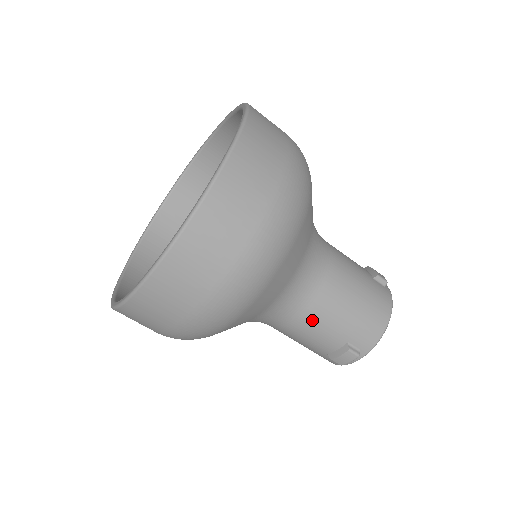
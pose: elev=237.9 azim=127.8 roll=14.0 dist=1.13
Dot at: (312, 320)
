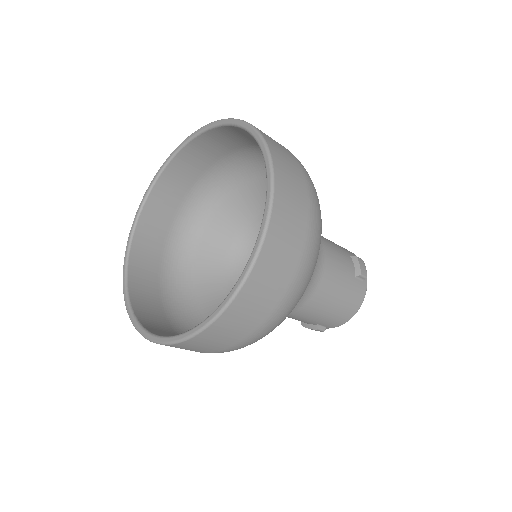
Dot at: (293, 316)
